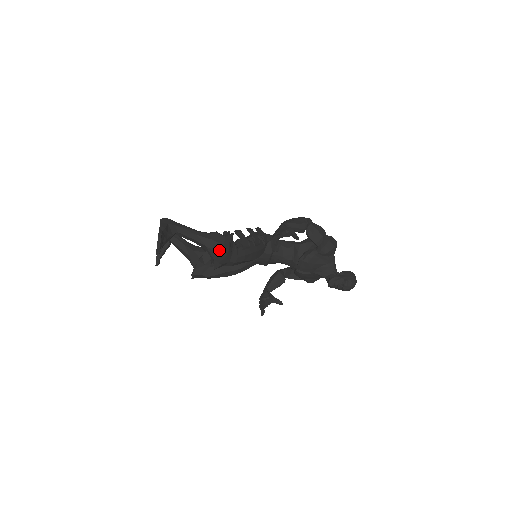
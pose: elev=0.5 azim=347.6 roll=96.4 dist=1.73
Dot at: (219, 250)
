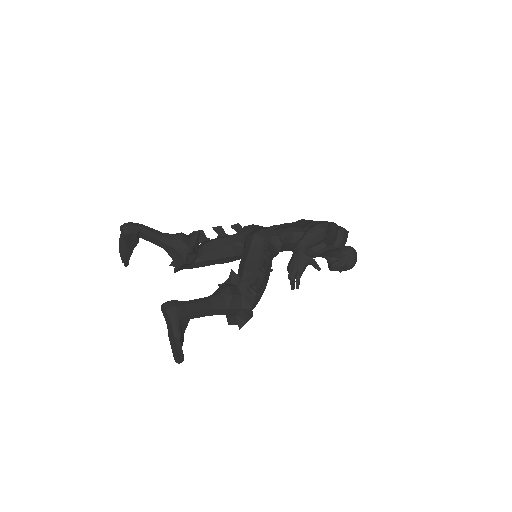
Dot at: (236, 313)
